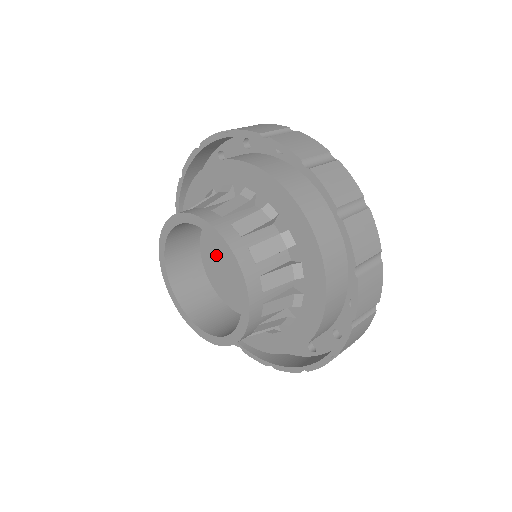
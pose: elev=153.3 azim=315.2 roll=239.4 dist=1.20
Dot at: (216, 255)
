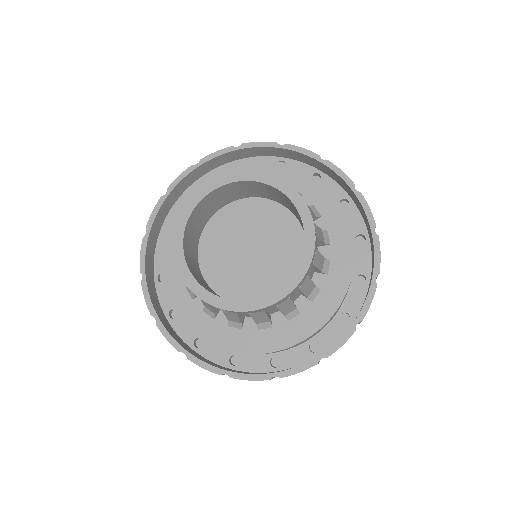
Dot at: (226, 237)
